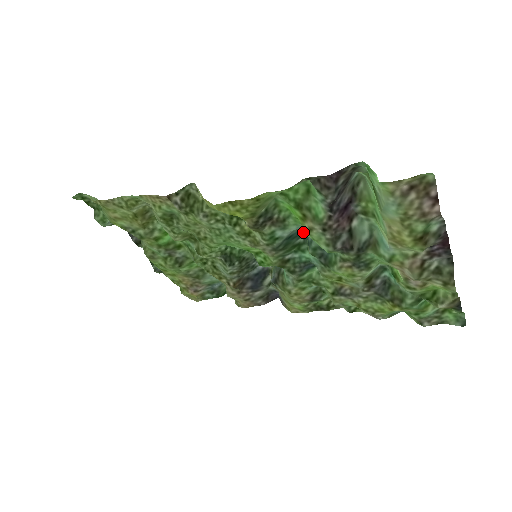
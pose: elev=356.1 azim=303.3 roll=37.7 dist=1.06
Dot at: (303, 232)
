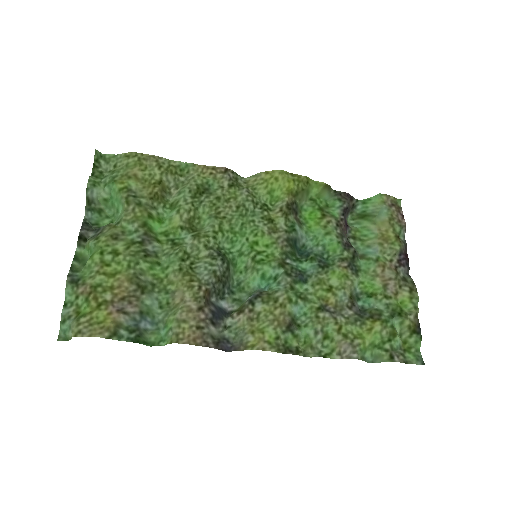
Dot at: (301, 252)
